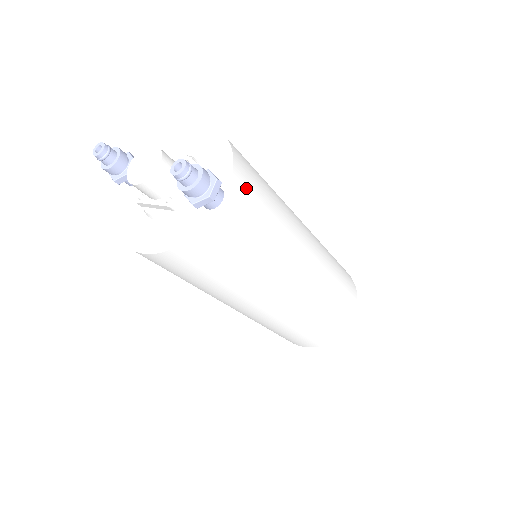
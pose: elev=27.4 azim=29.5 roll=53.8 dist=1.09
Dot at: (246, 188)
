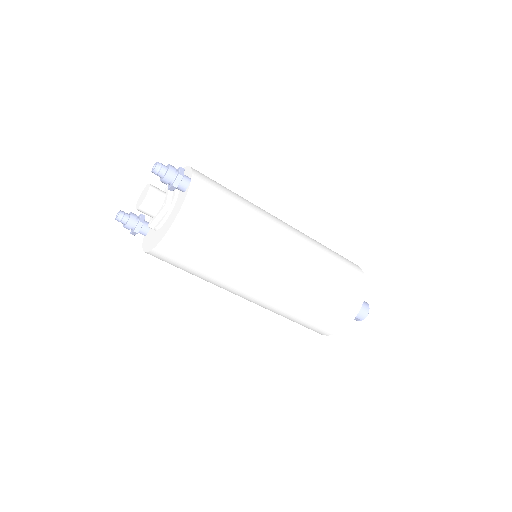
Dot at: (206, 179)
